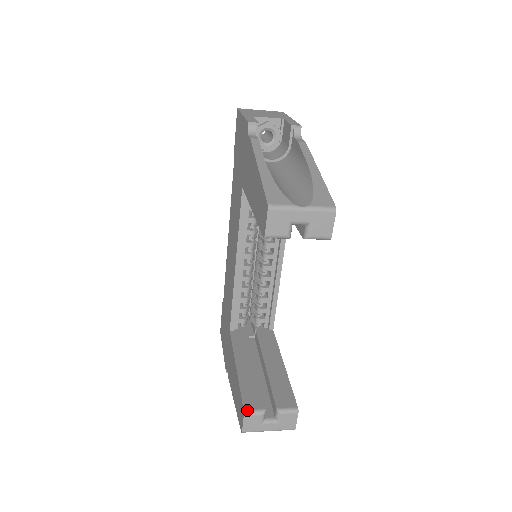
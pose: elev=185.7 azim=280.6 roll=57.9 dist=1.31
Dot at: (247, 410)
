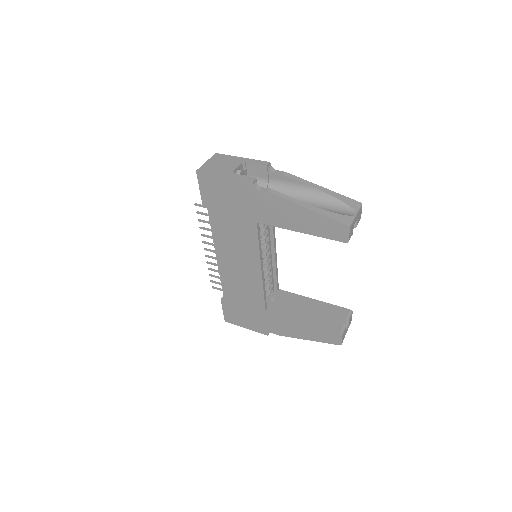
Dot at: (341, 332)
